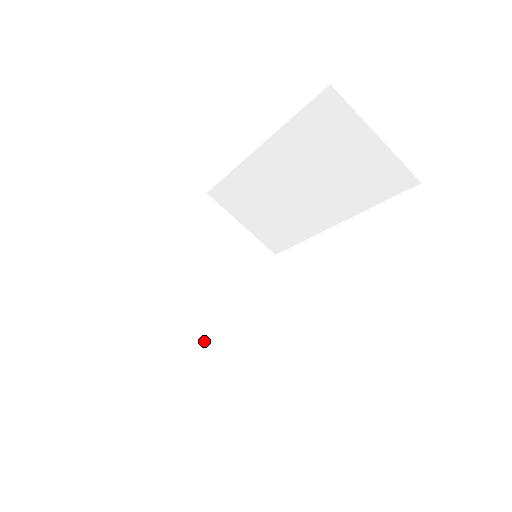
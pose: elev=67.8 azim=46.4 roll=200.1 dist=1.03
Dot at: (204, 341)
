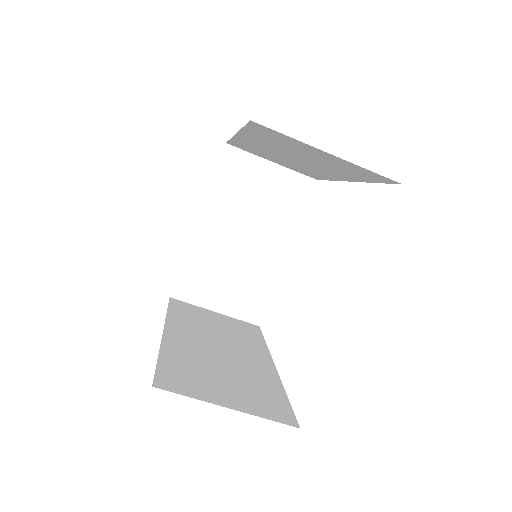
Dot at: (256, 289)
